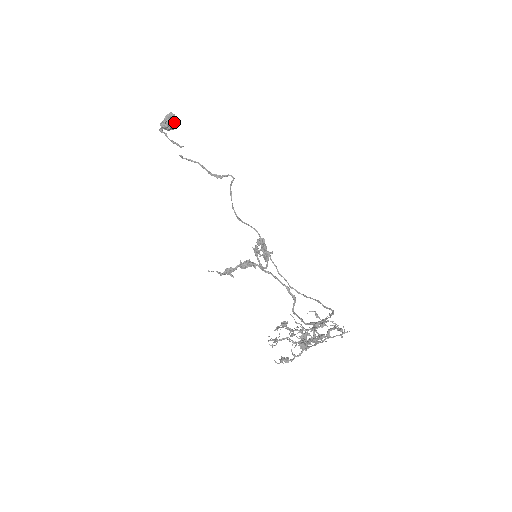
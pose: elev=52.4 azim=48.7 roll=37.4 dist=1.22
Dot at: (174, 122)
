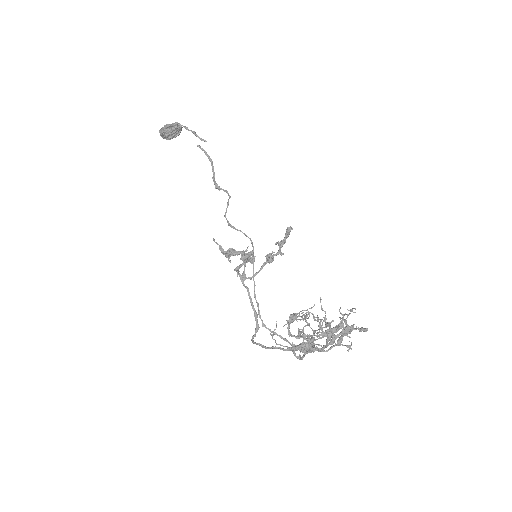
Dot at: (179, 132)
